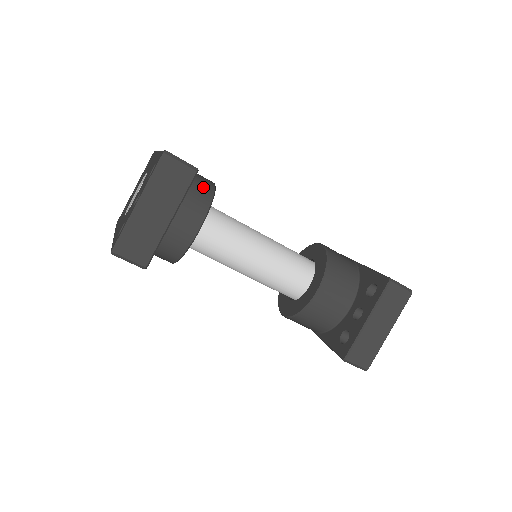
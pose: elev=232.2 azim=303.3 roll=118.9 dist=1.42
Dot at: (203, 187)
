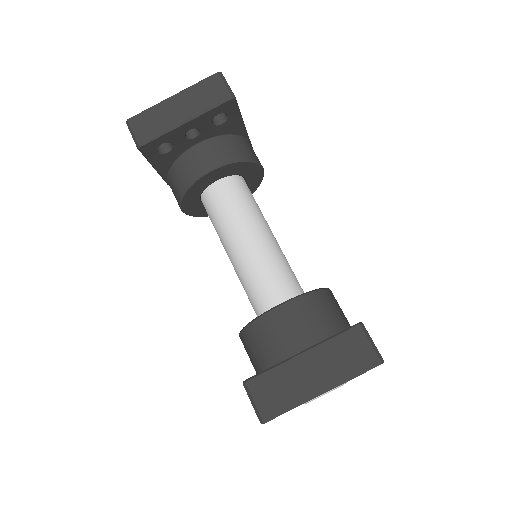
Dot at: (245, 150)
